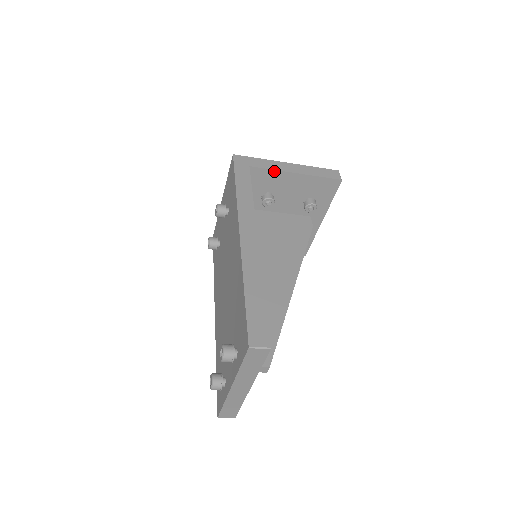
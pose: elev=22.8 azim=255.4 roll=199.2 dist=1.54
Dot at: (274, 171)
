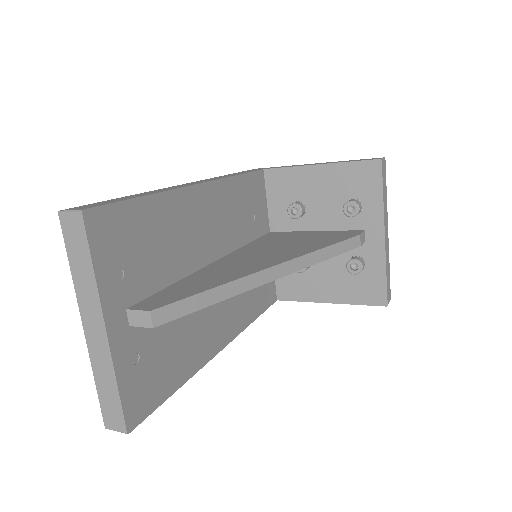
Dot at: (292, 169)
